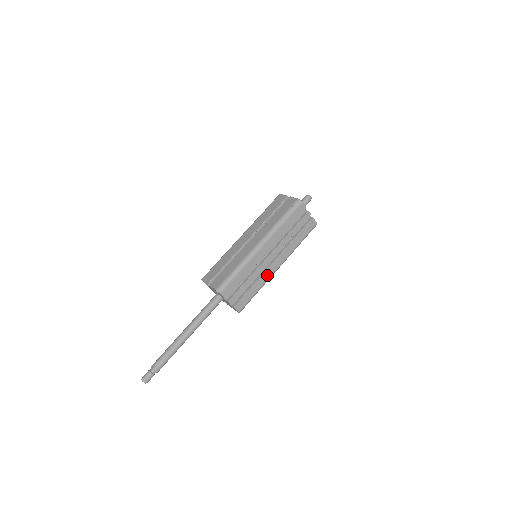
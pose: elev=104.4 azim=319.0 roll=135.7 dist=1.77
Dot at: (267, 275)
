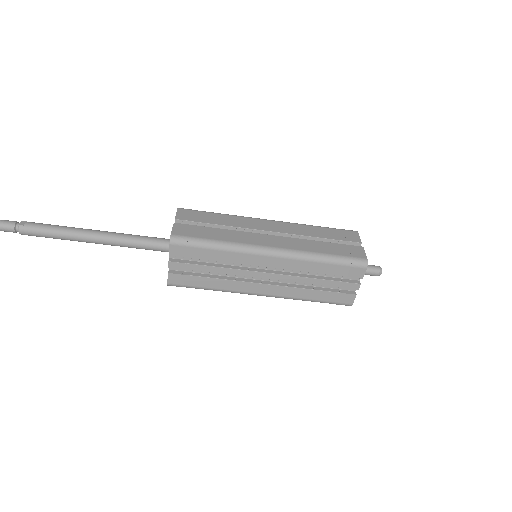
Dot at: (240, 287)
